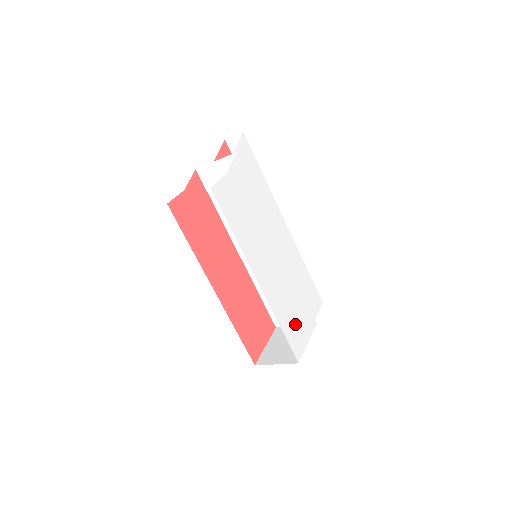
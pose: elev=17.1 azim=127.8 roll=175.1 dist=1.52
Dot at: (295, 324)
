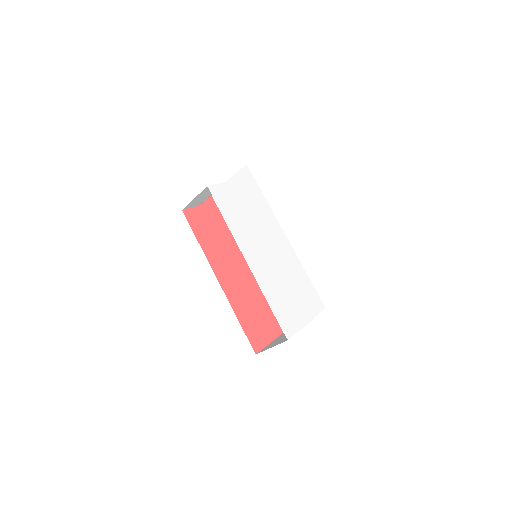
Dot at: (287, 308)
